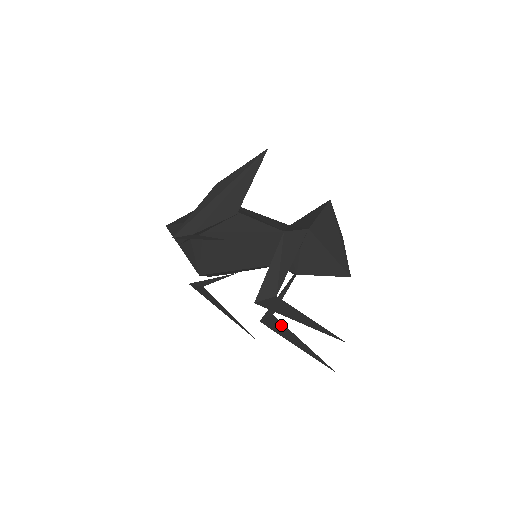
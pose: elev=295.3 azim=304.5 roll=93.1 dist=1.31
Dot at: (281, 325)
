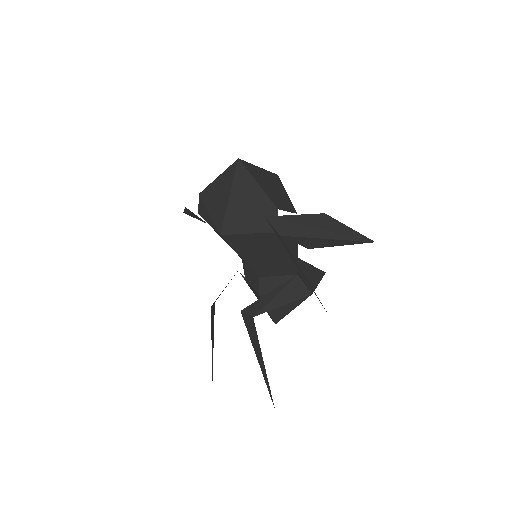
Dot at: occluded
